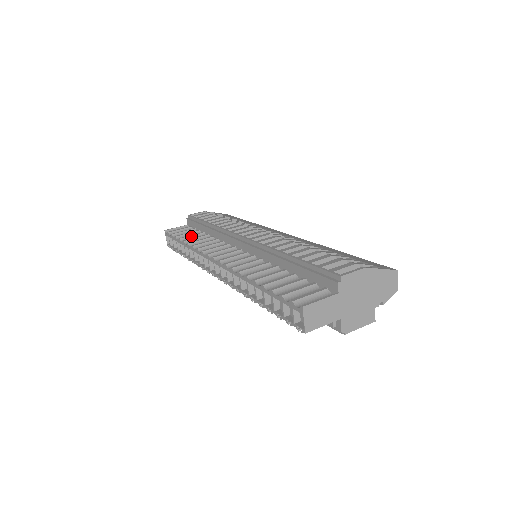
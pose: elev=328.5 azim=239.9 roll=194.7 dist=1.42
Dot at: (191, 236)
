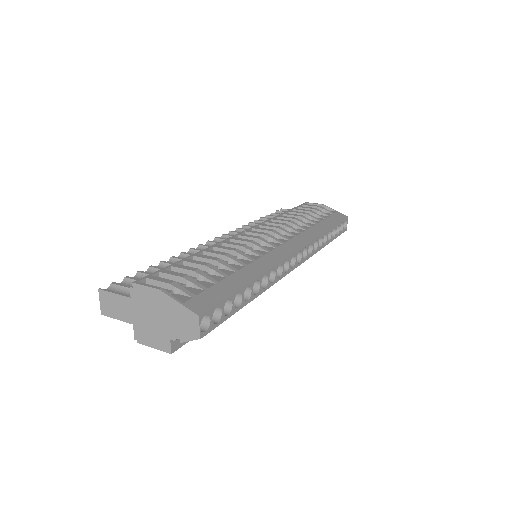
Dot at: occluded
